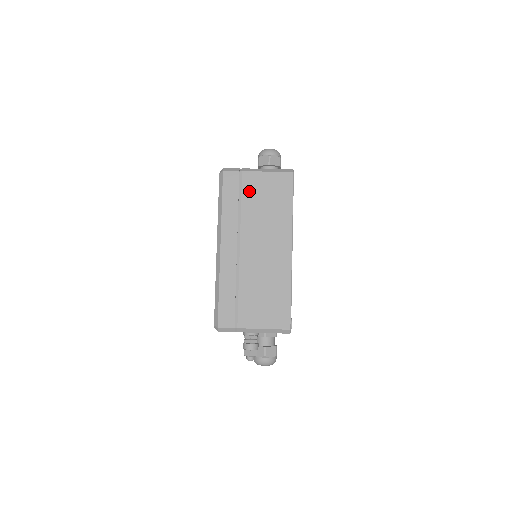
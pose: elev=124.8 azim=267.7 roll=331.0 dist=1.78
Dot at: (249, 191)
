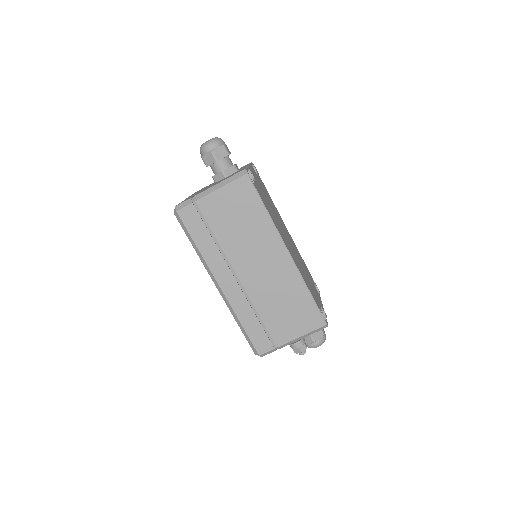
Dot at: (214, 218)
